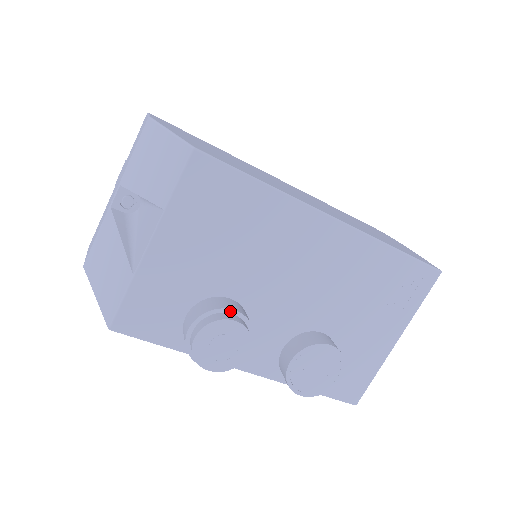
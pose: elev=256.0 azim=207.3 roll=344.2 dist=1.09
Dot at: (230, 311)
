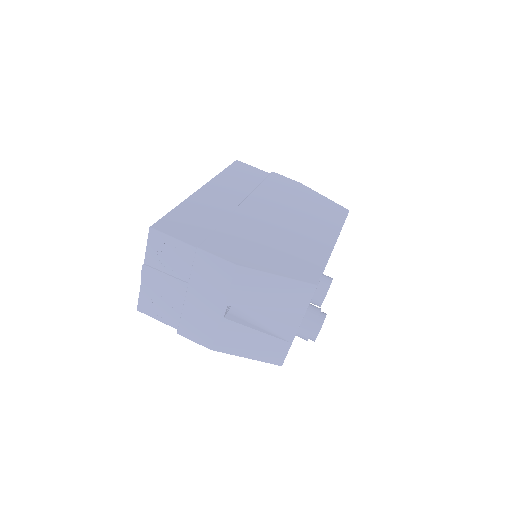
Dot at: (319, 315)
